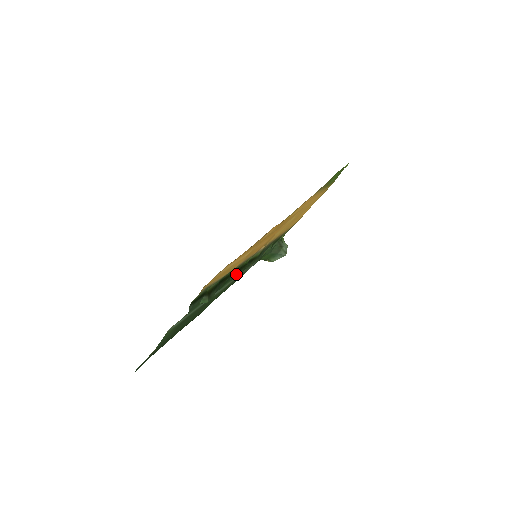
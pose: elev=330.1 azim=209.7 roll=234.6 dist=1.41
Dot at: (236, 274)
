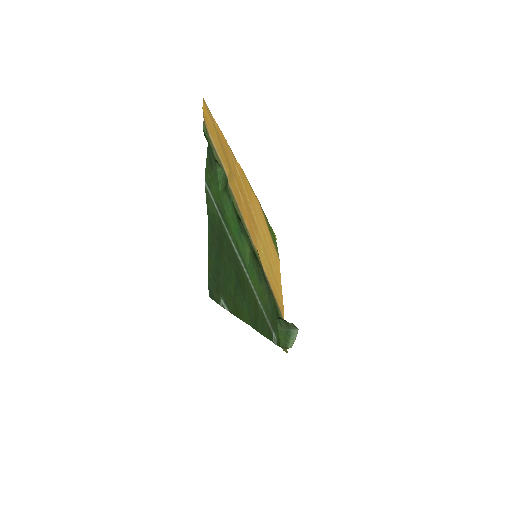
Dot at: (244, 231)
